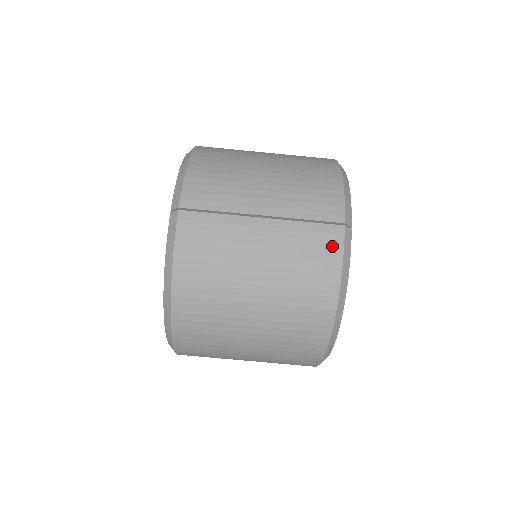
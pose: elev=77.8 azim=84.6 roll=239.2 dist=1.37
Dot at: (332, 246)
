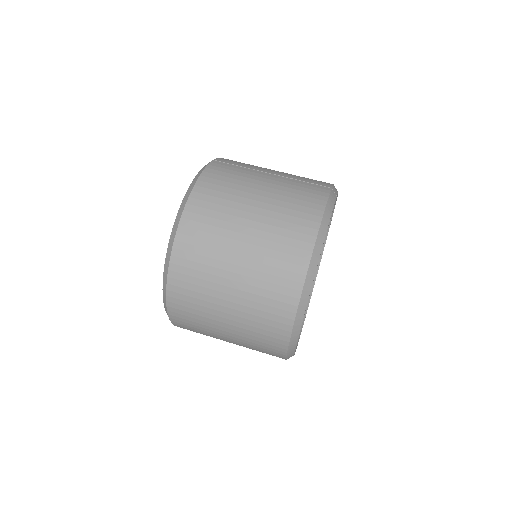
Dot at: (320, 193)
